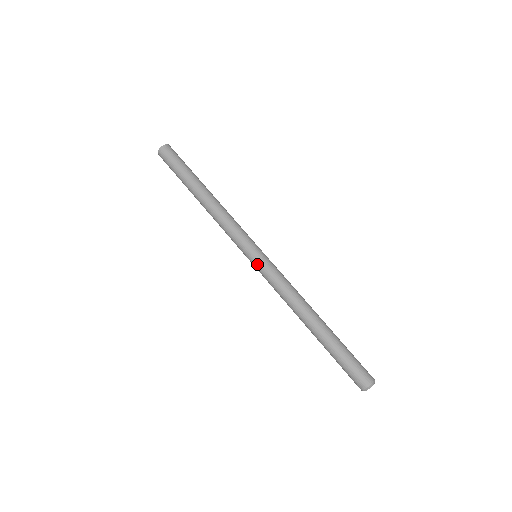
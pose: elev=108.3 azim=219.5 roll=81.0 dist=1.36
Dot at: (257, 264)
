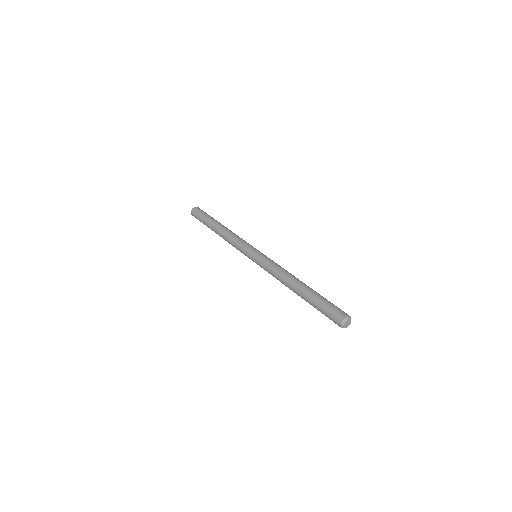
Dot at: (256, 257)
